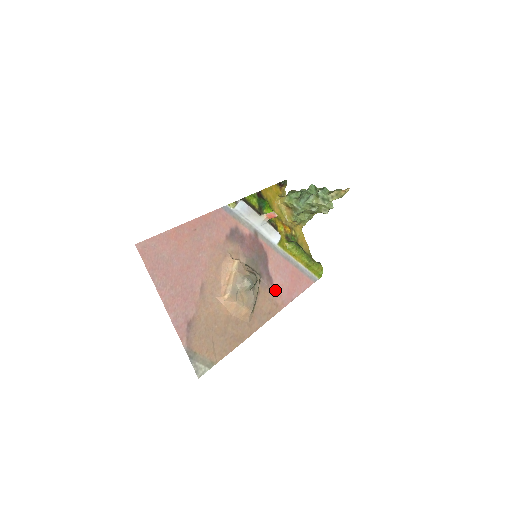
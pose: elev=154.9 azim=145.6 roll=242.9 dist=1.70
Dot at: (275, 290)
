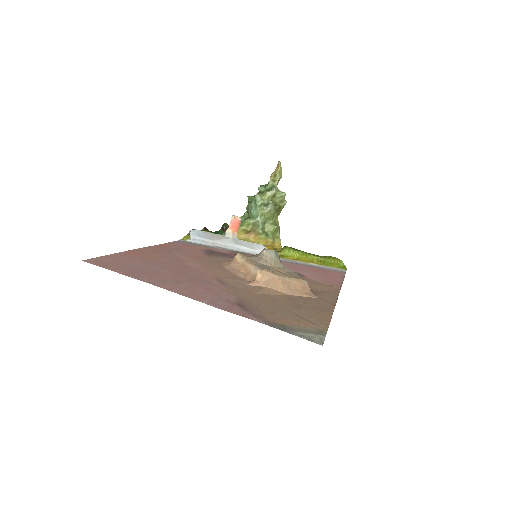
Dot at: (312, 279)
